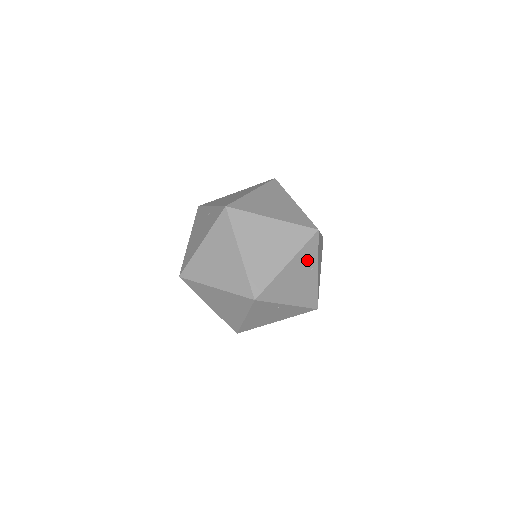
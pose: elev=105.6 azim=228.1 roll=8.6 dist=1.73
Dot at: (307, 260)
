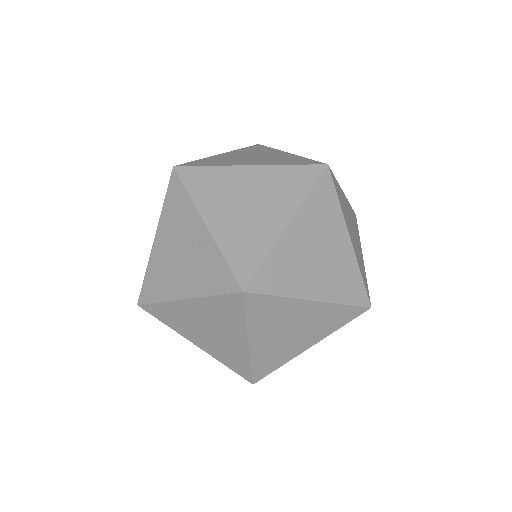
Dot at: occluded
